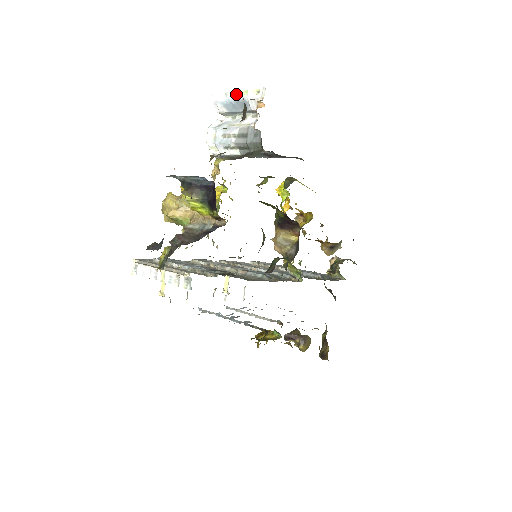
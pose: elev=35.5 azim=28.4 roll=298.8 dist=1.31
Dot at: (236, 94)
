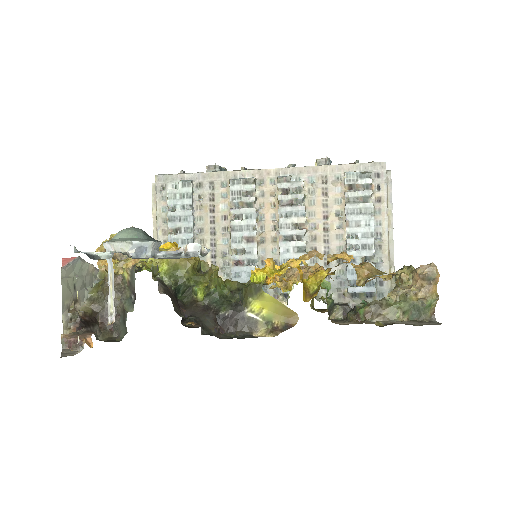
Dot at: (77, 296)
